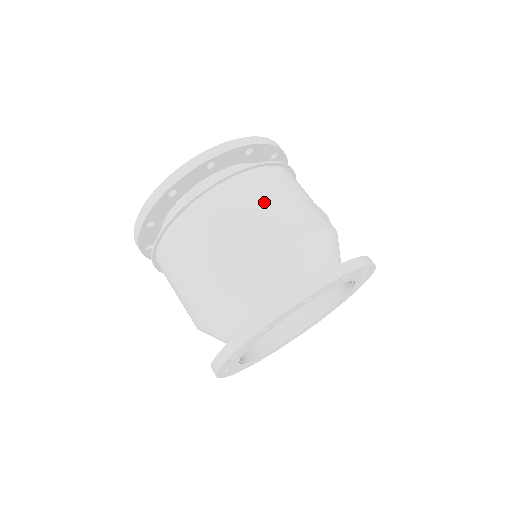
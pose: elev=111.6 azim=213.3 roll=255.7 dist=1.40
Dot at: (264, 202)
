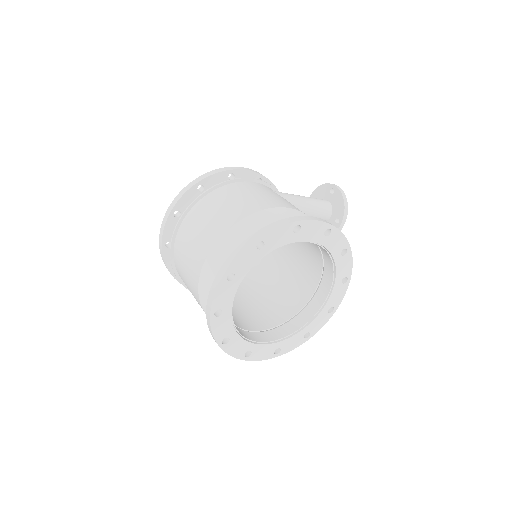
Dot at: (204, 221)
